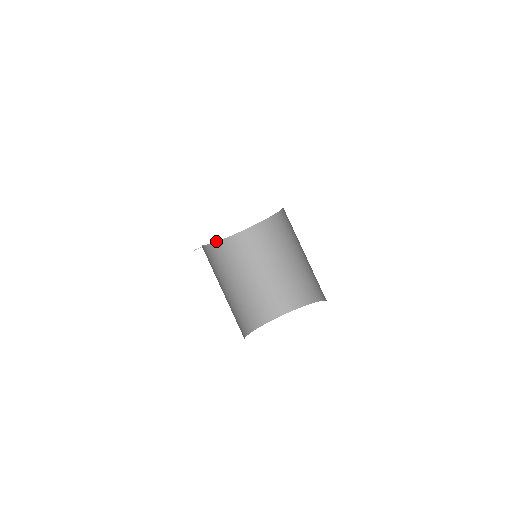
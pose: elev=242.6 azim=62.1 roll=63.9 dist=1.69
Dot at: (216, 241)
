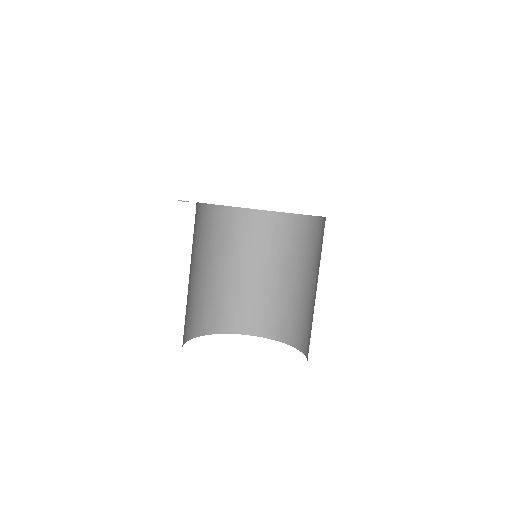
Dot at: occluded
